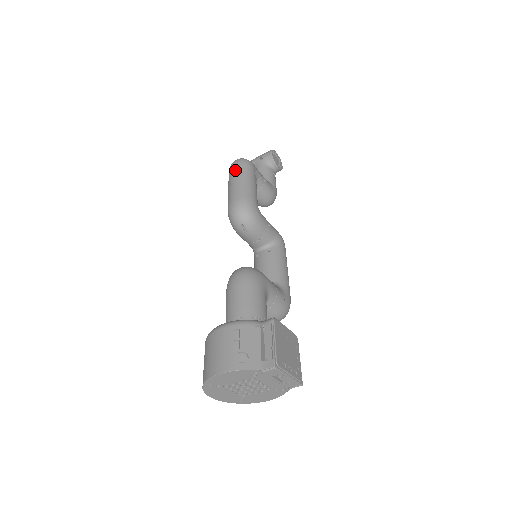
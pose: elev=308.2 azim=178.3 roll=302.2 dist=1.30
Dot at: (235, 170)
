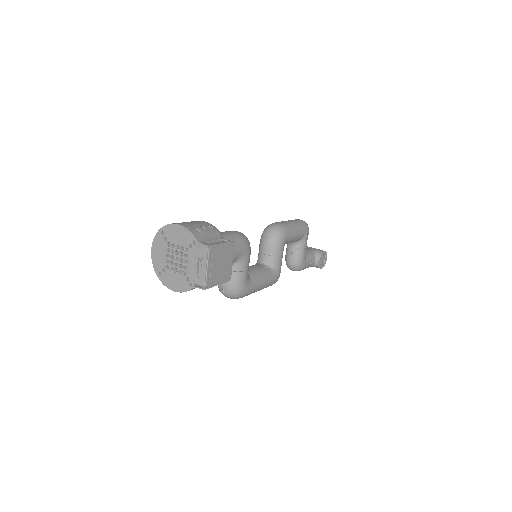
Dot at: (296, 220)
